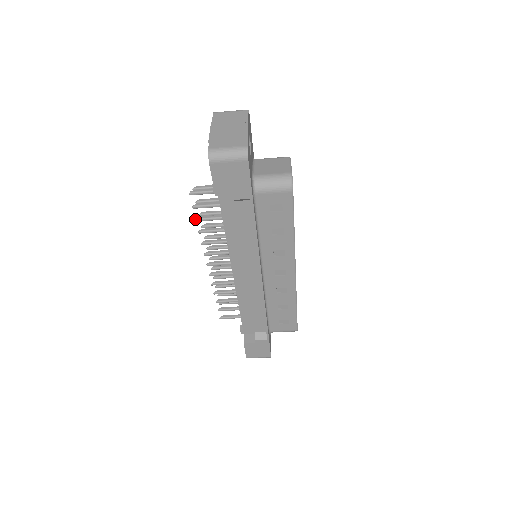
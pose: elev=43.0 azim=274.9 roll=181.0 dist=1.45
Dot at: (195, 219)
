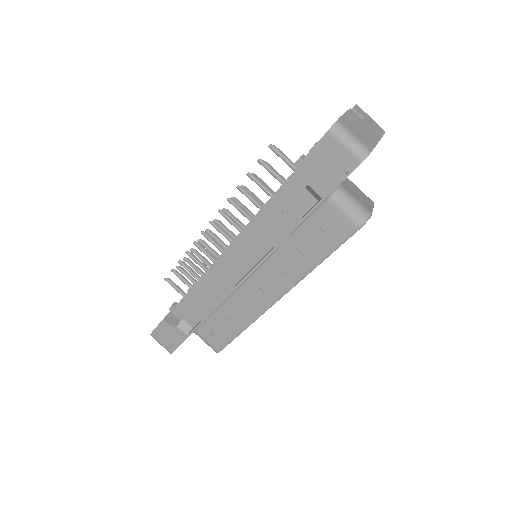
Dot at: (248, 172)
